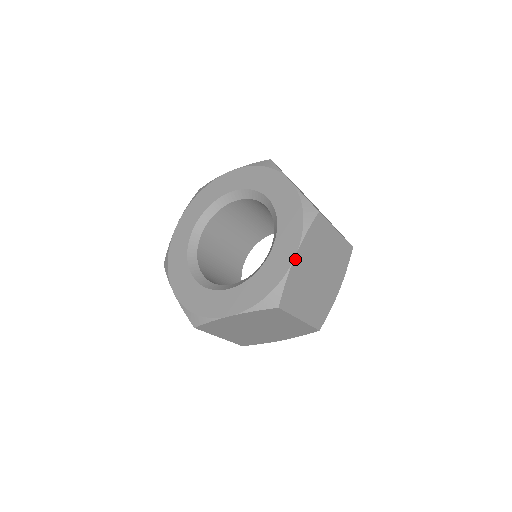
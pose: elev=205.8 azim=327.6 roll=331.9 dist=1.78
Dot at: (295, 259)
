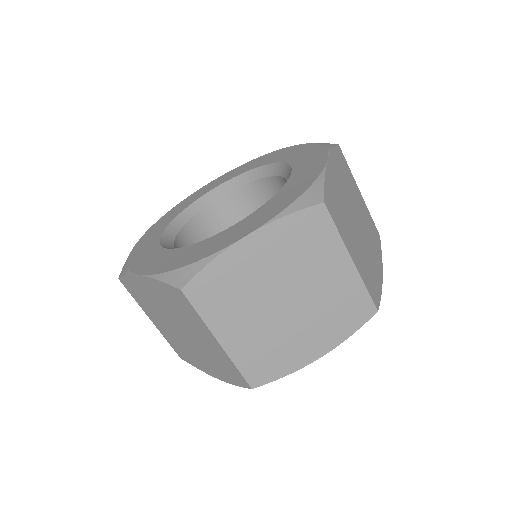
Dot at: (244, 240)
